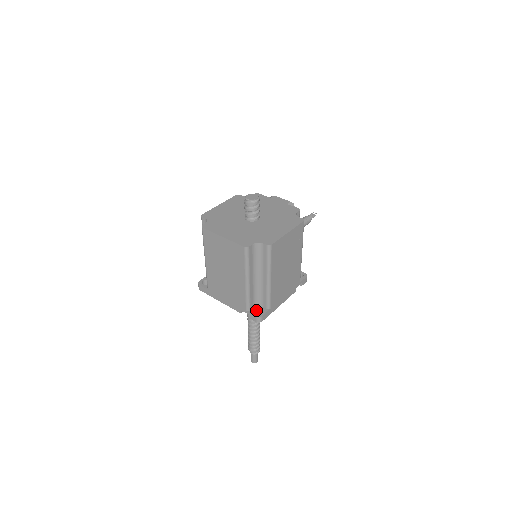
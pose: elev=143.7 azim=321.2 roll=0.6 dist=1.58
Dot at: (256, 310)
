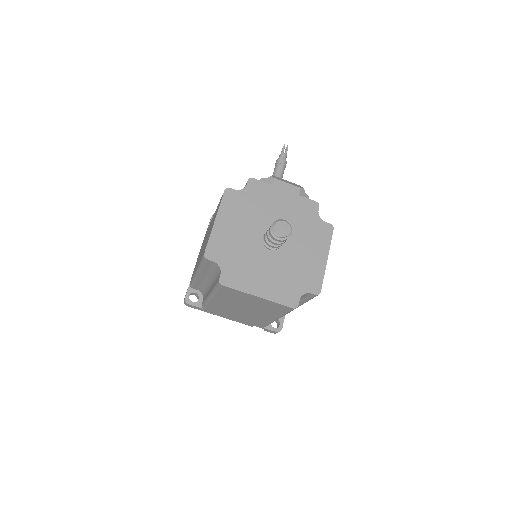
Dot at: occluded
